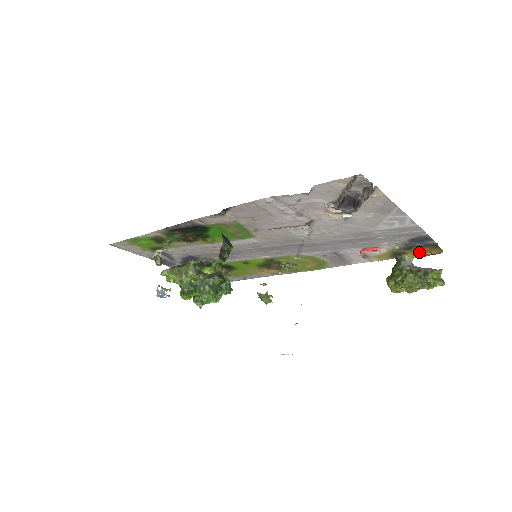
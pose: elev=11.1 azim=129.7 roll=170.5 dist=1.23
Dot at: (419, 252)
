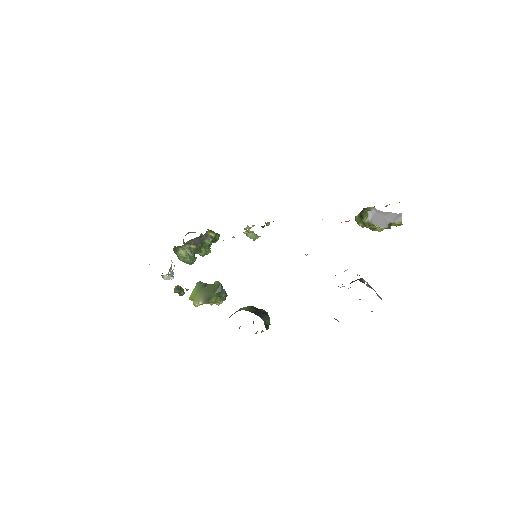
Dot at: occluded
